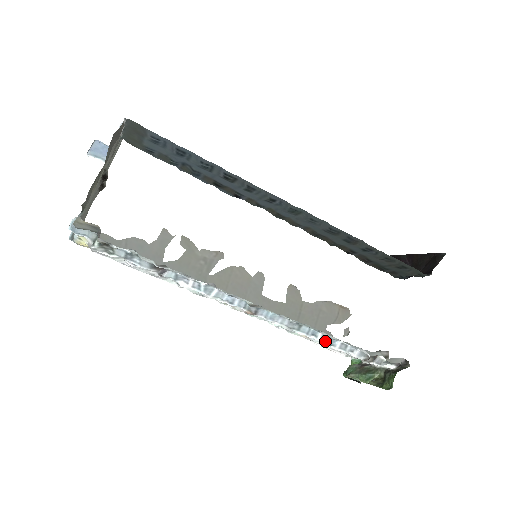
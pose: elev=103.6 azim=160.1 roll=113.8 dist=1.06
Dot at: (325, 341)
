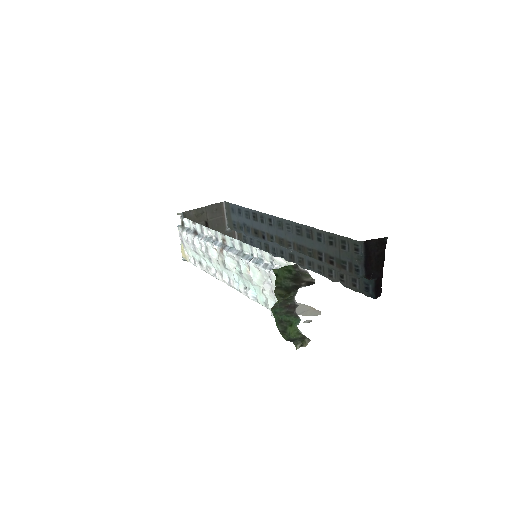
Dot at: (255, 263)
